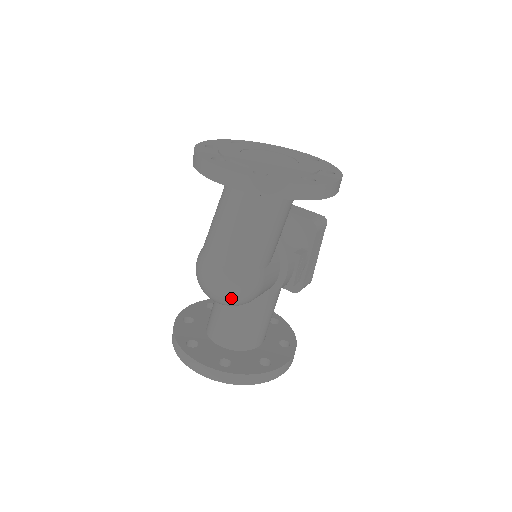
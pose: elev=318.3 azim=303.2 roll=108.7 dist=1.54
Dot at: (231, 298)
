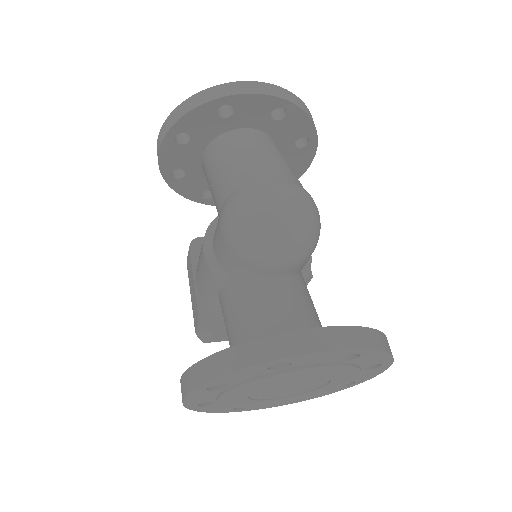
Dot at: (311, 218)
